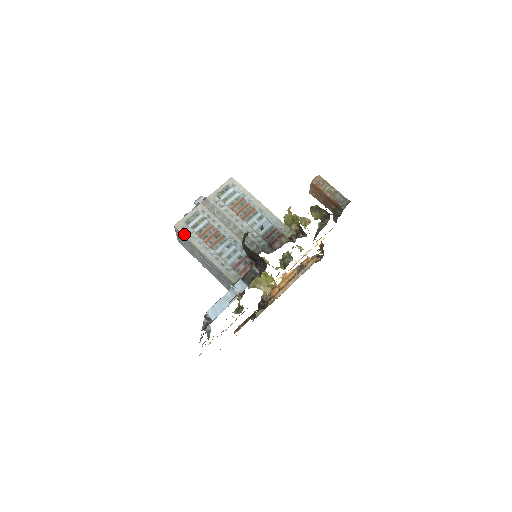
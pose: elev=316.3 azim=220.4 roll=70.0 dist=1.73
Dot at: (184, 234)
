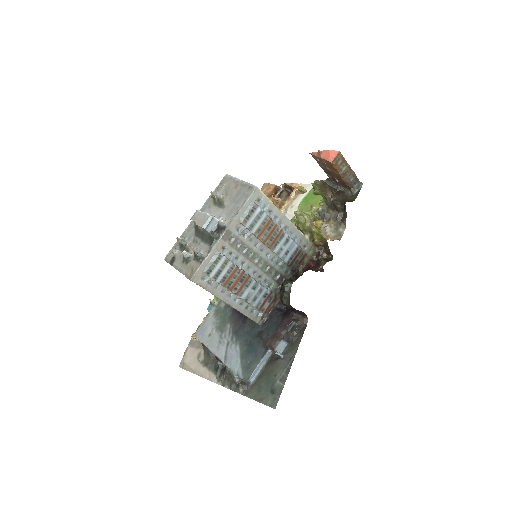
Dot at: (203, 287)
